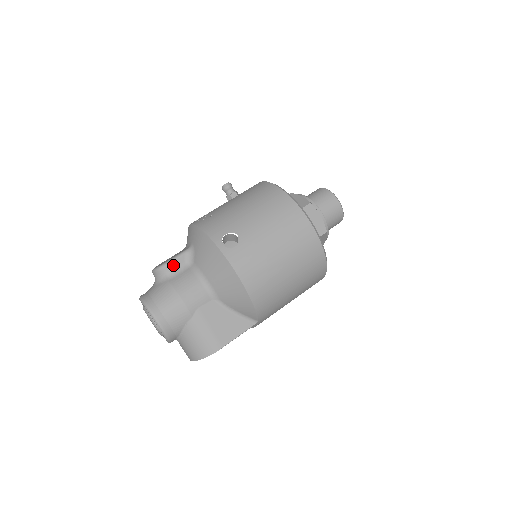
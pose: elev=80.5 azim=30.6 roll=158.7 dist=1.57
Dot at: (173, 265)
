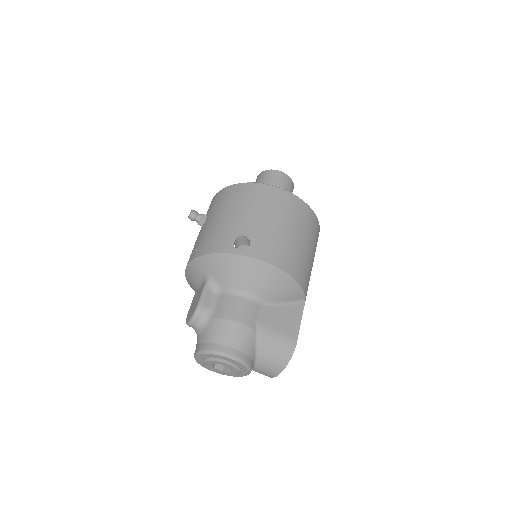
Dot at: (205, 303)
